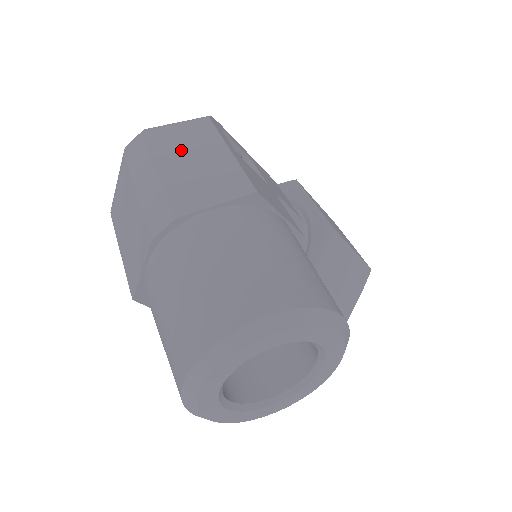
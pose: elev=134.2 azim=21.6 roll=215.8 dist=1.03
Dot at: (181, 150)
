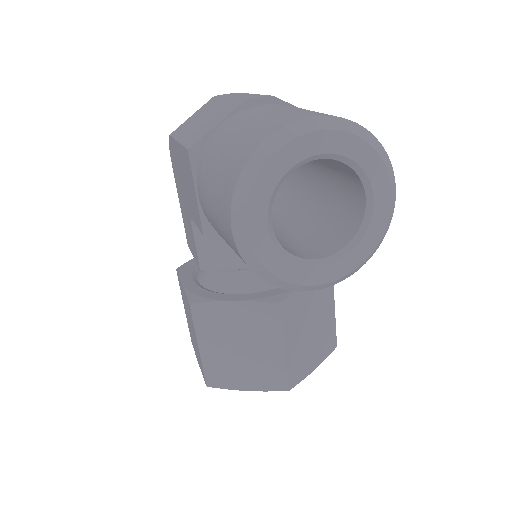
Dot at: occluded
